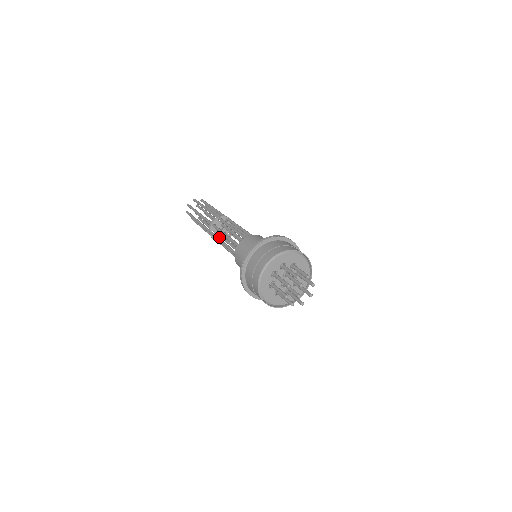
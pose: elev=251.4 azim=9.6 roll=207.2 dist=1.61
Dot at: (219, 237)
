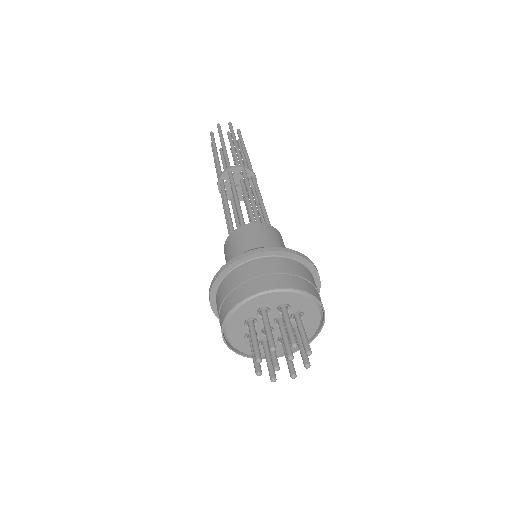
Dot at: (227, 192)
